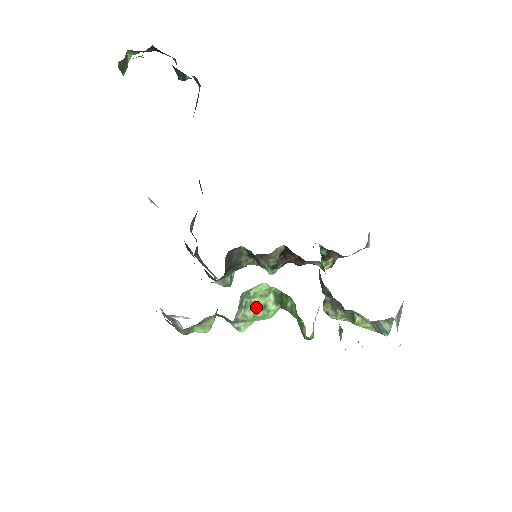
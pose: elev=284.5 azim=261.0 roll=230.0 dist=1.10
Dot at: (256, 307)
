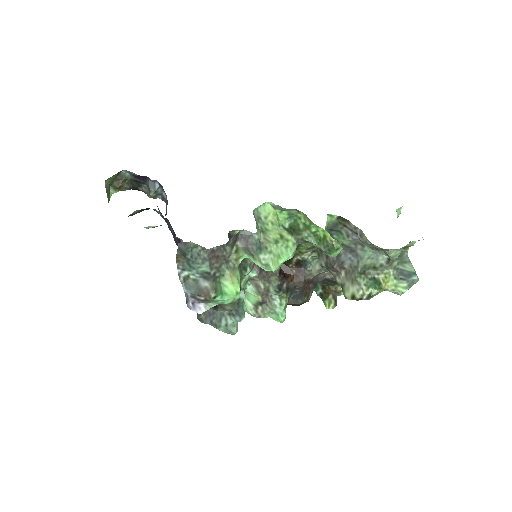
Dot at: (273, 235)
